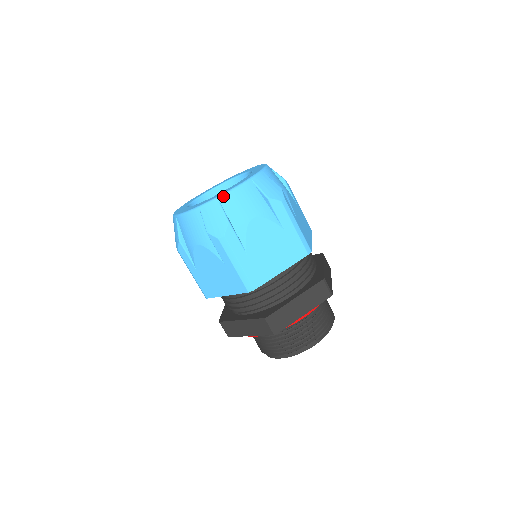
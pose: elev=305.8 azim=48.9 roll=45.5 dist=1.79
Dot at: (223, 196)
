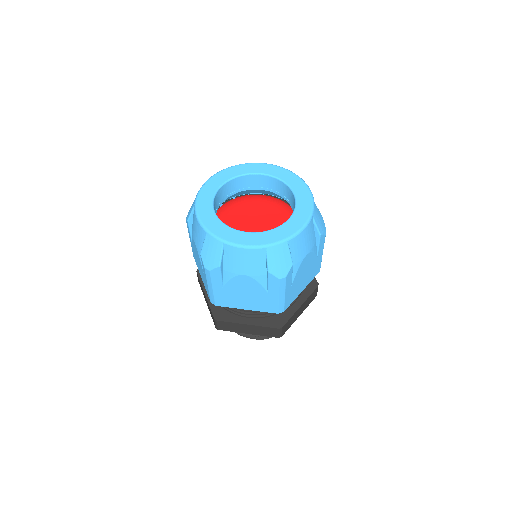
Dot at: (229, 245)
